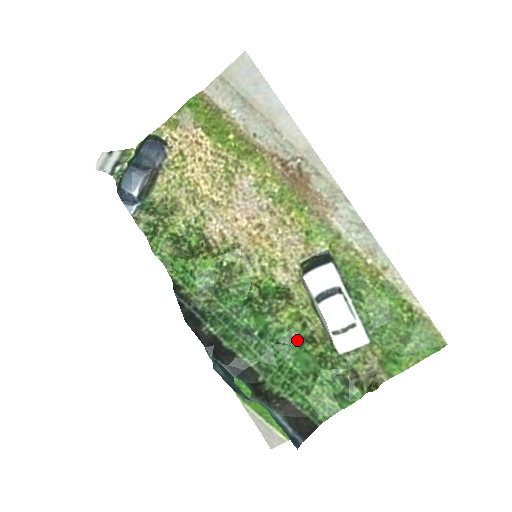
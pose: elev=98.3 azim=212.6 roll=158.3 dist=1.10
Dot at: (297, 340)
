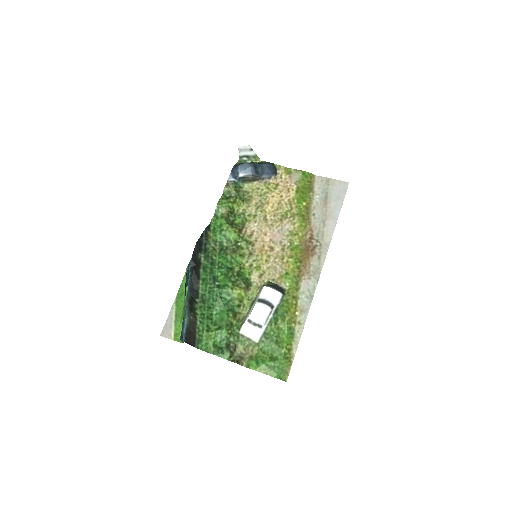
Dot at: (230, 307)
